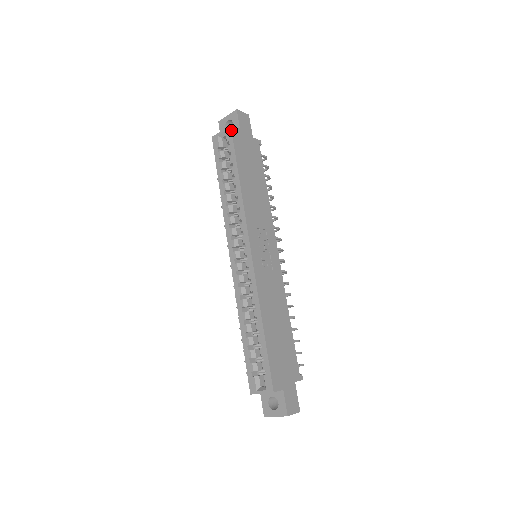
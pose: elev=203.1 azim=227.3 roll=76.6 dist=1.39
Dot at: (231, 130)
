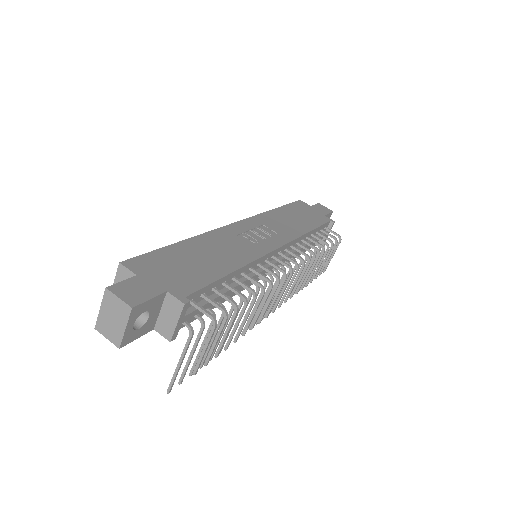
Dot at: (297, 201)
